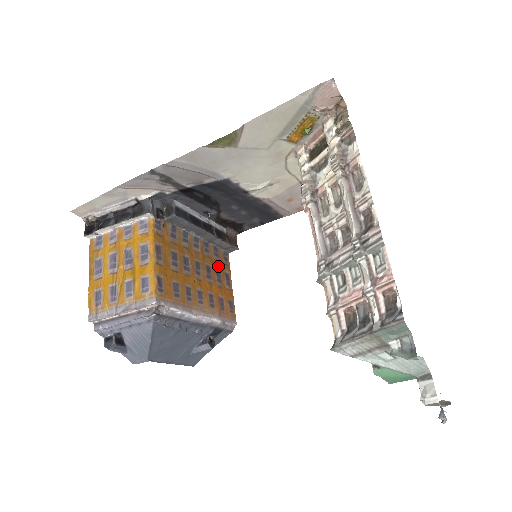
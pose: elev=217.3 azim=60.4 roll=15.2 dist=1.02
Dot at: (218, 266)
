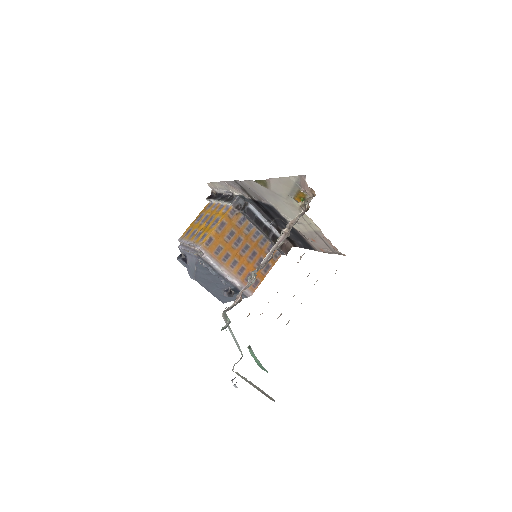
Dot at: occluded
